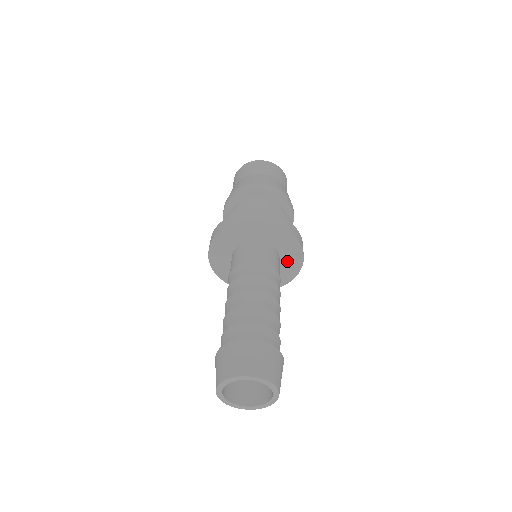
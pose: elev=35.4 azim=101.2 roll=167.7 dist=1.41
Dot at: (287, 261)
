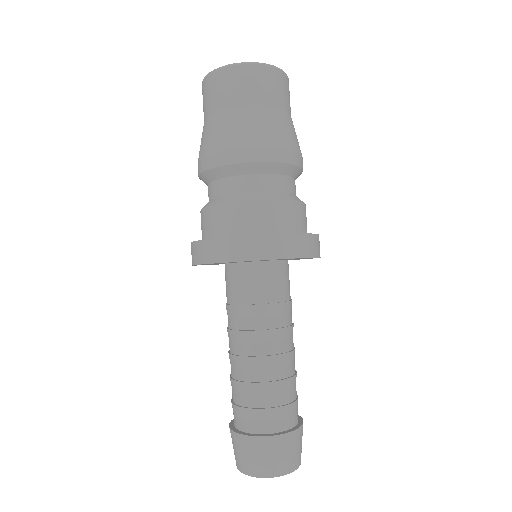
Dot at: occluded
